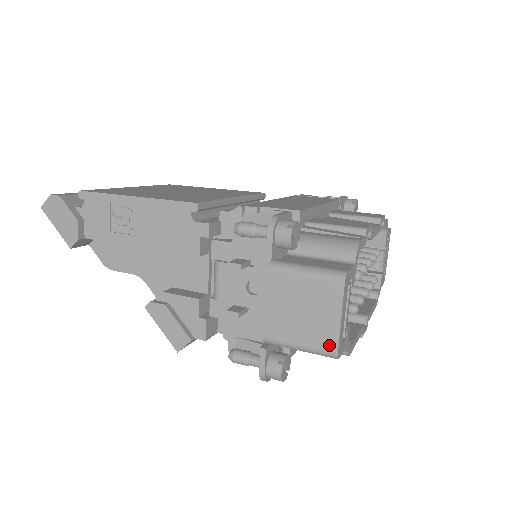
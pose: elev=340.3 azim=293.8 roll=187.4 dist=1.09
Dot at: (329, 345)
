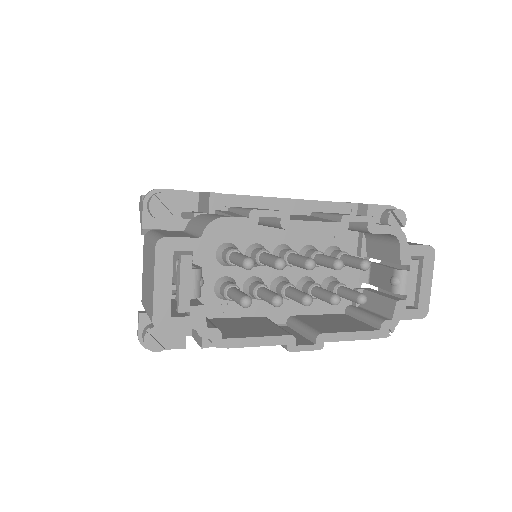
Dot at: (151, 312)
